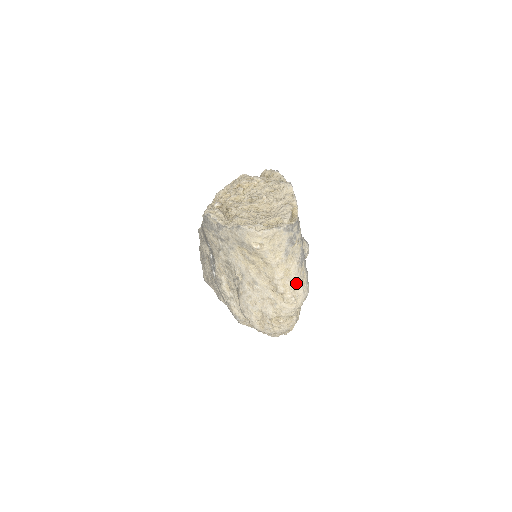
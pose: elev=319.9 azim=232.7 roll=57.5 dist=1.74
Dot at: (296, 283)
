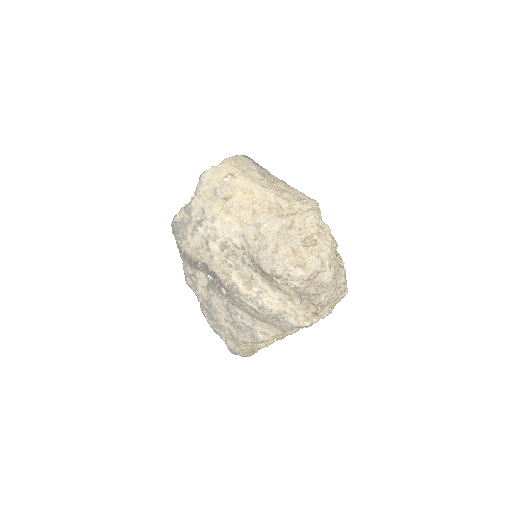
Dot at: (294, 193)
